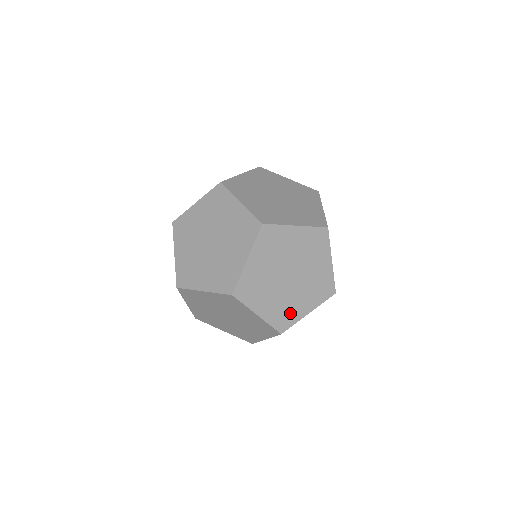
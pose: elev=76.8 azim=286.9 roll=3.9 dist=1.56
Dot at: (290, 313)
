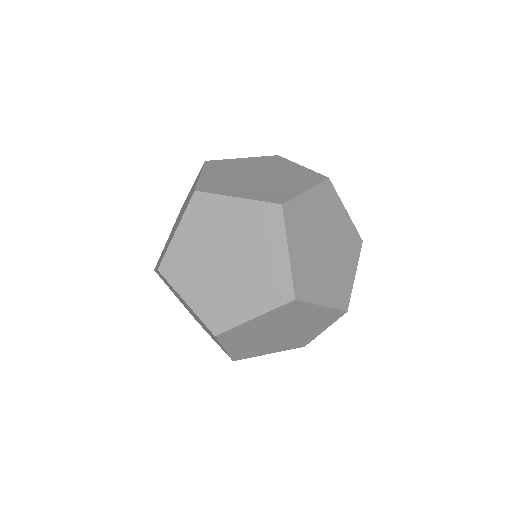
Dot at: (254, 352)
